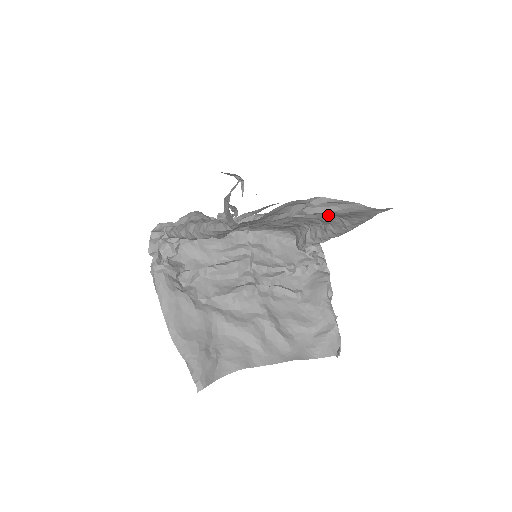
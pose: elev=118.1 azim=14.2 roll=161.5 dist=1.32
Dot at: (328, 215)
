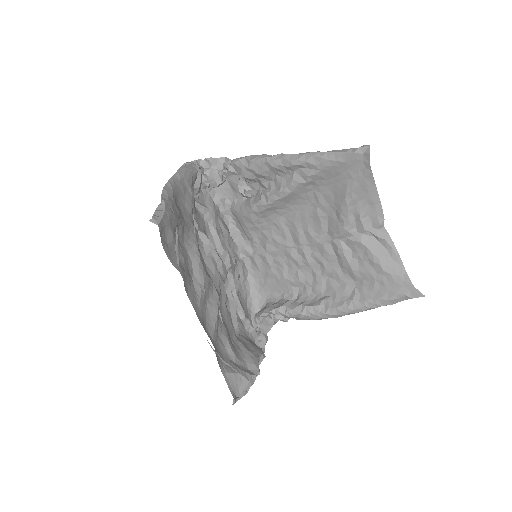
Dot at: (360, 269)
